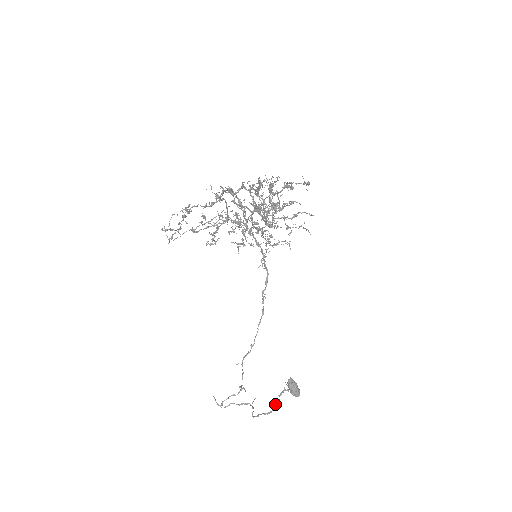
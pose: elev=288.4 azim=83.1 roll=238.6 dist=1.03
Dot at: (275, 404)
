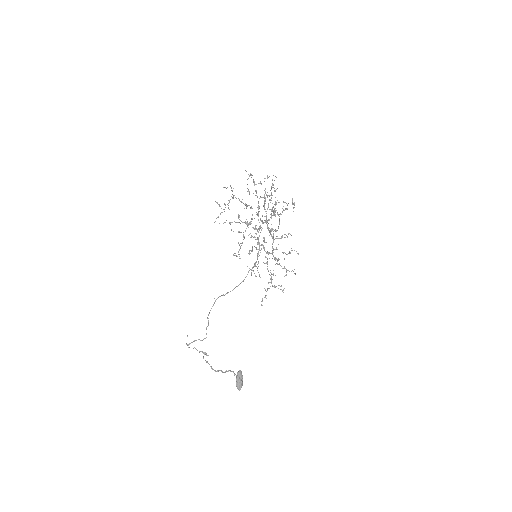
Dot at: (221, 370)
